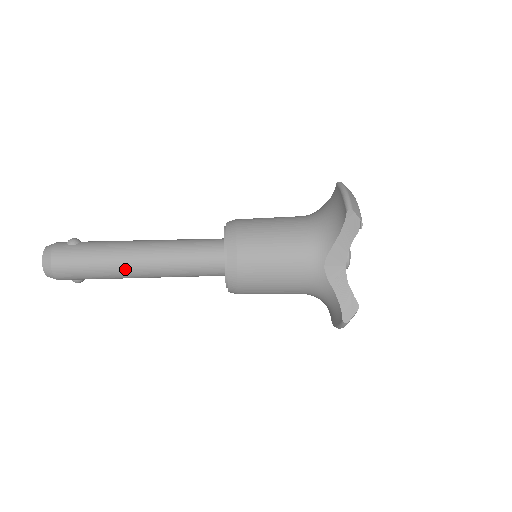
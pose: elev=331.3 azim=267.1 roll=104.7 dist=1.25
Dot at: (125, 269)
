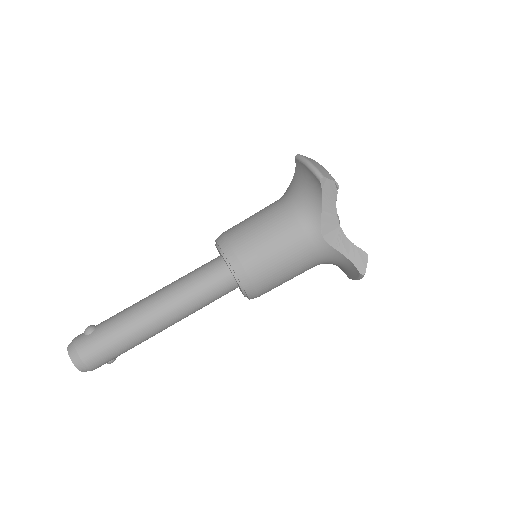
Dot at: (150, 329)
